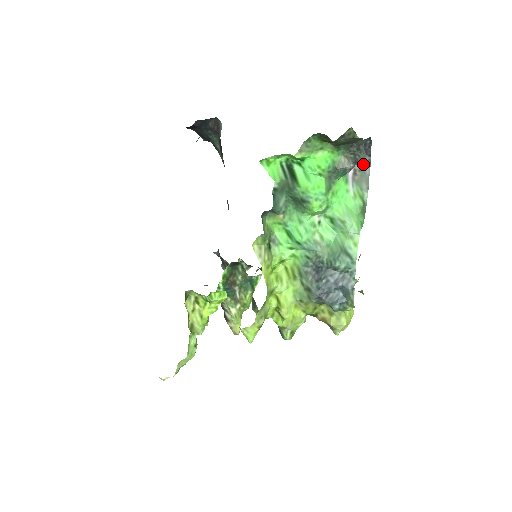
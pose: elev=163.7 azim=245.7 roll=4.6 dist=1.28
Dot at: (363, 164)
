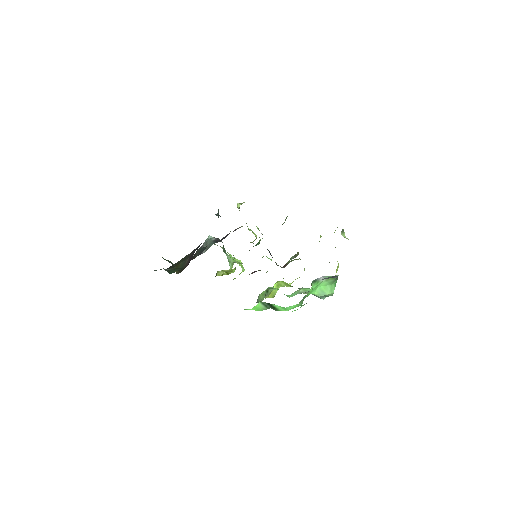
Dot at: (331, 277)
